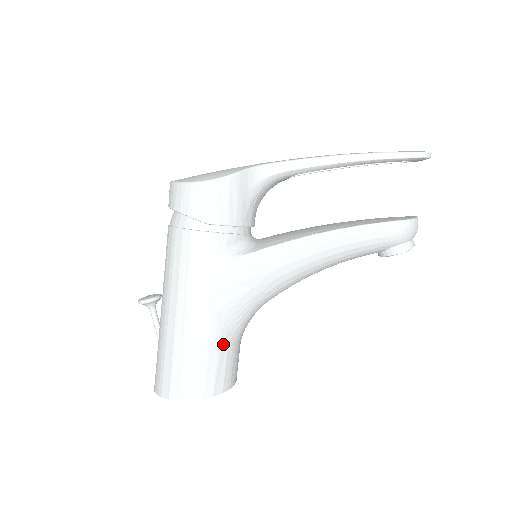
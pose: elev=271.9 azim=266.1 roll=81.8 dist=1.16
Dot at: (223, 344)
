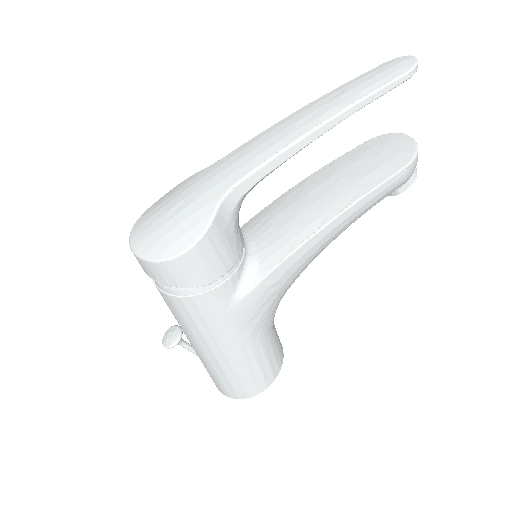
Dot at: (266, 347)
